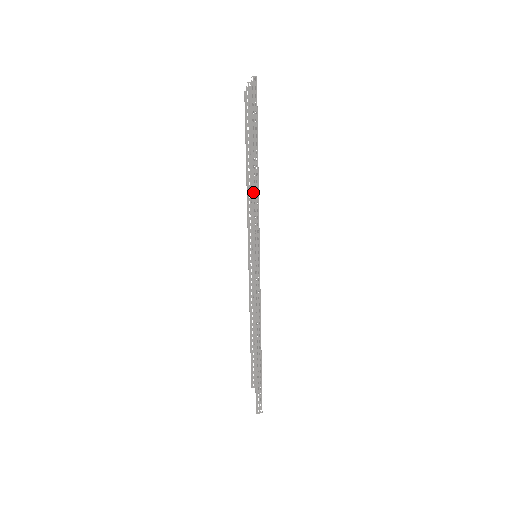
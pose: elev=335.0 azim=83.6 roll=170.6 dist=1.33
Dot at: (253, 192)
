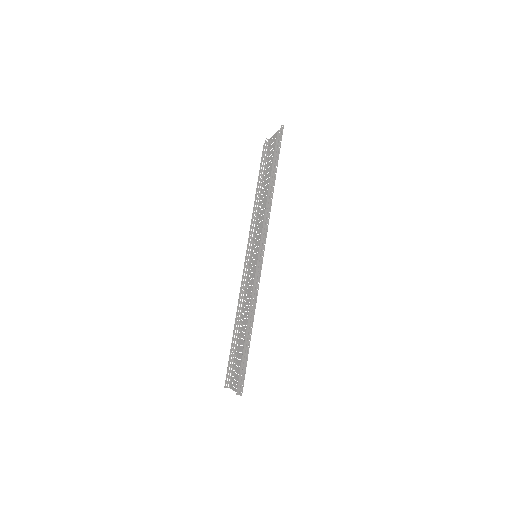
Dot at: (268, 199)
